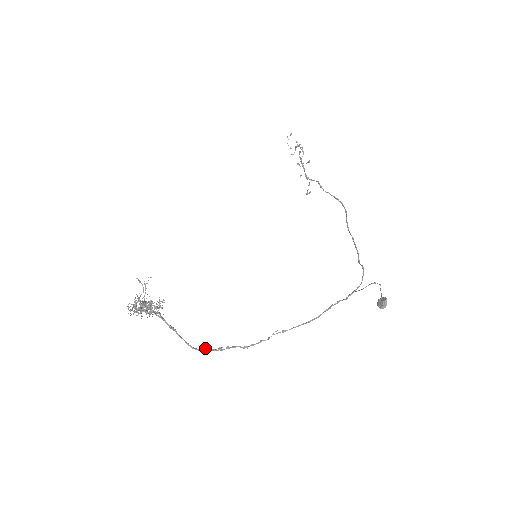
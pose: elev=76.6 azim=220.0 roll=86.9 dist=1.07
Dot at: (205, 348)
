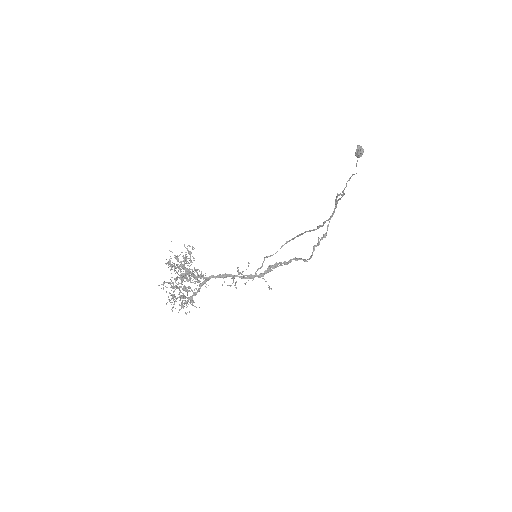
Dot at: (269, 267)
